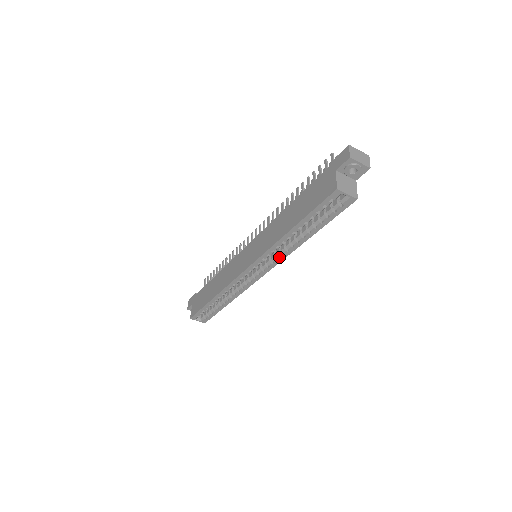
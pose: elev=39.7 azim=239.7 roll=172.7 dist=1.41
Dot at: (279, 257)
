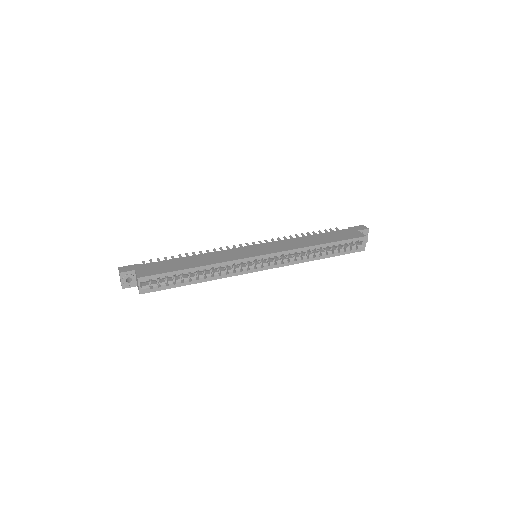
Dot at: (291, 261)
